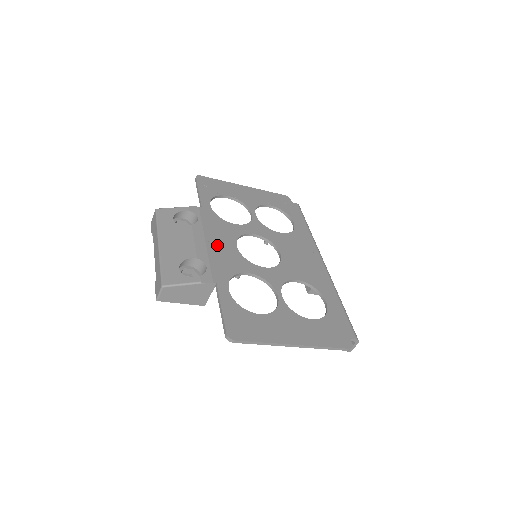
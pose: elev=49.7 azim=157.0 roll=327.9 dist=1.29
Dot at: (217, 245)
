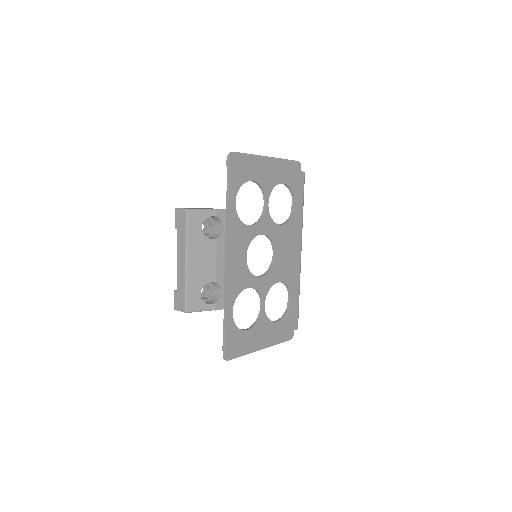
Dot at: (233, 262)
